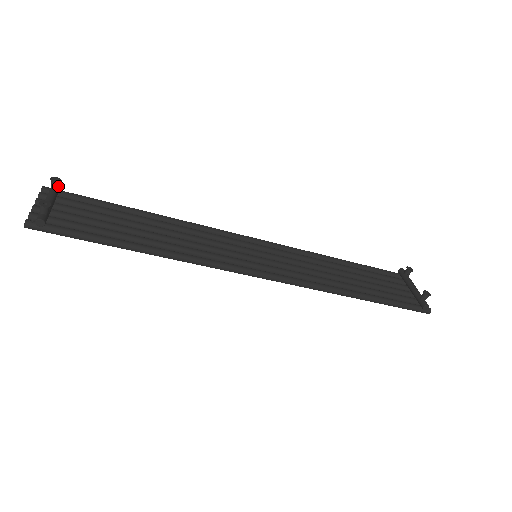
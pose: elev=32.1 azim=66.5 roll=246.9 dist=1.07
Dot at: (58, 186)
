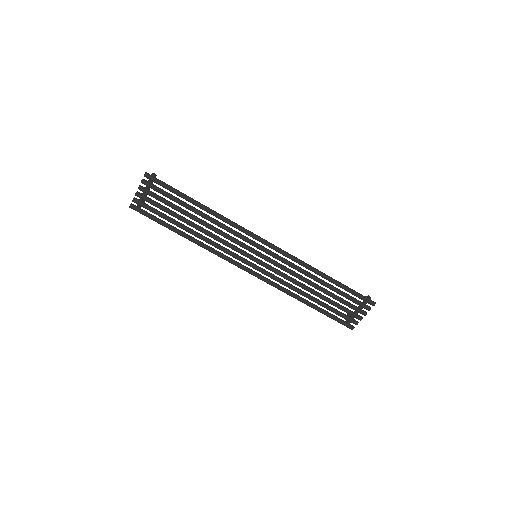
Dot at: occluded
